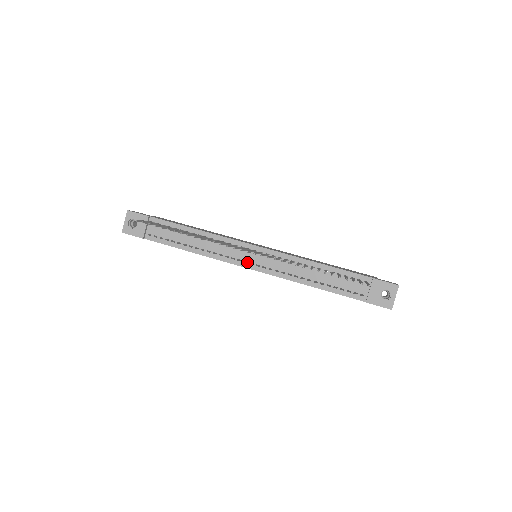
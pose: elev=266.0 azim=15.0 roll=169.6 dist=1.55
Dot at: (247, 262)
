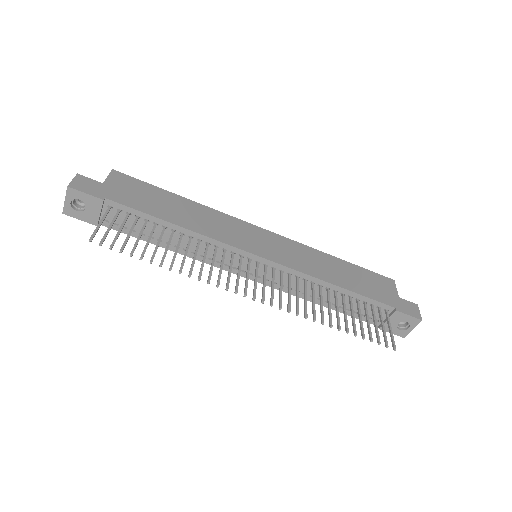
Dot at: (245, 271)
